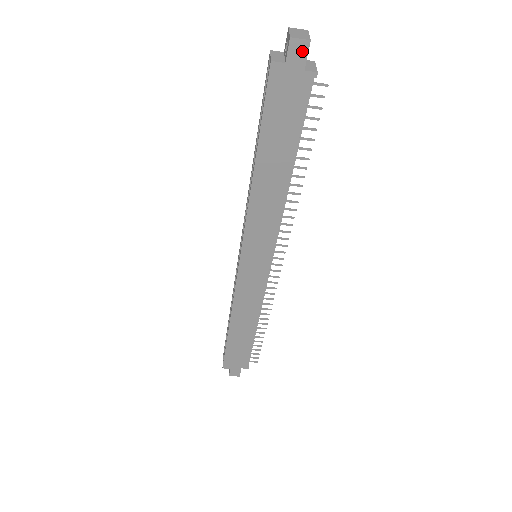
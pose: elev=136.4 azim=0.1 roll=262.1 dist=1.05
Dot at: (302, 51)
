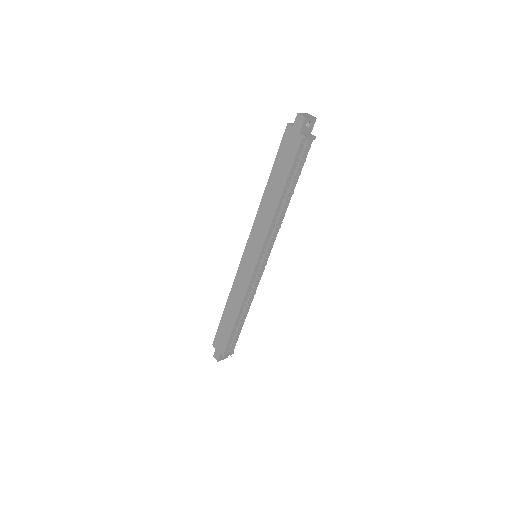
Dot at: (301, 122)
